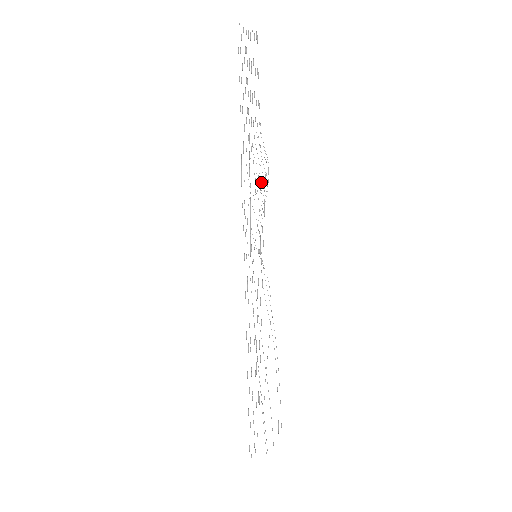
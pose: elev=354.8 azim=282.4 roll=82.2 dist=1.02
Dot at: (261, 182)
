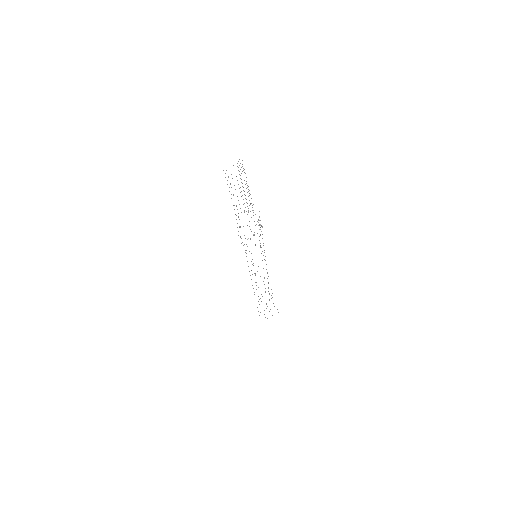
Dot at: (260, 225)
